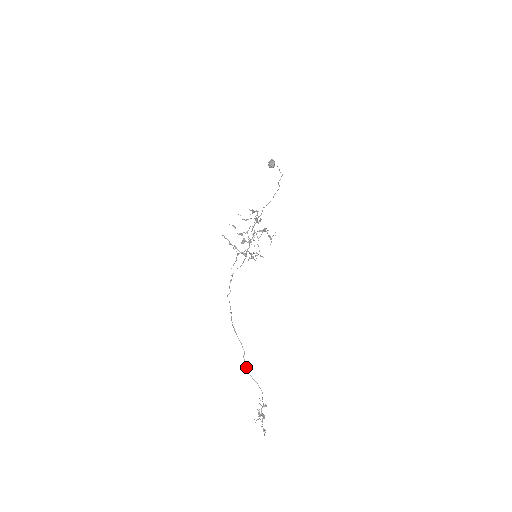
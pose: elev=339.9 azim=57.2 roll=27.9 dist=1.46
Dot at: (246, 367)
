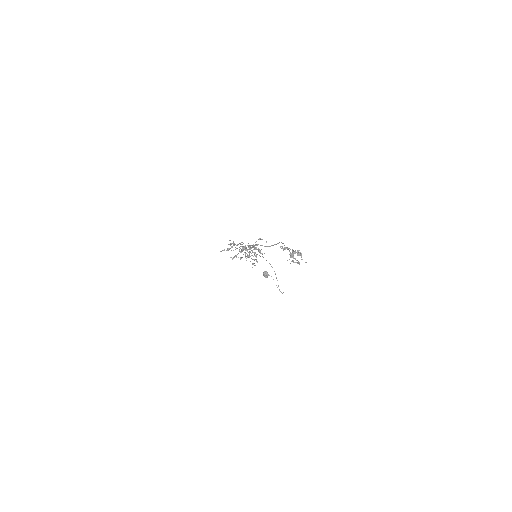
Dot at: (257, 244)
